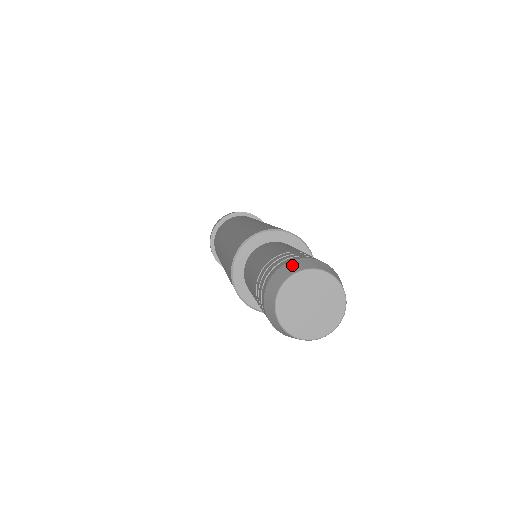
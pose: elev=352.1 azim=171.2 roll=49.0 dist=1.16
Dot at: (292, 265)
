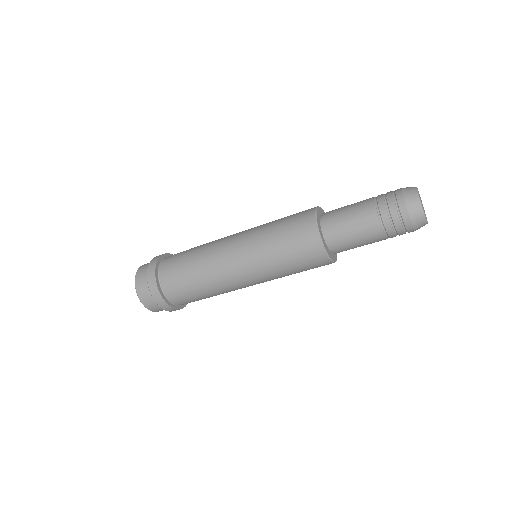
Dot at: (407, 187)
